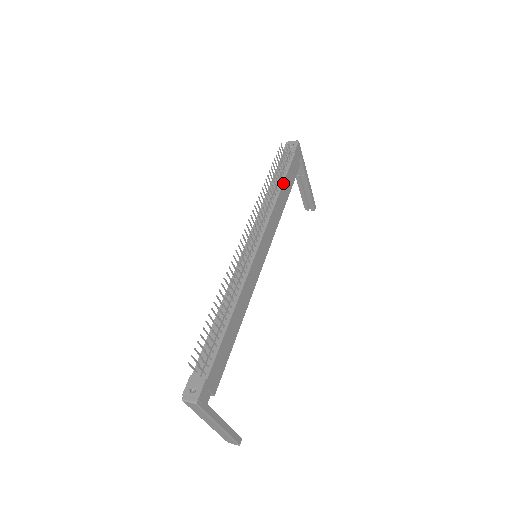
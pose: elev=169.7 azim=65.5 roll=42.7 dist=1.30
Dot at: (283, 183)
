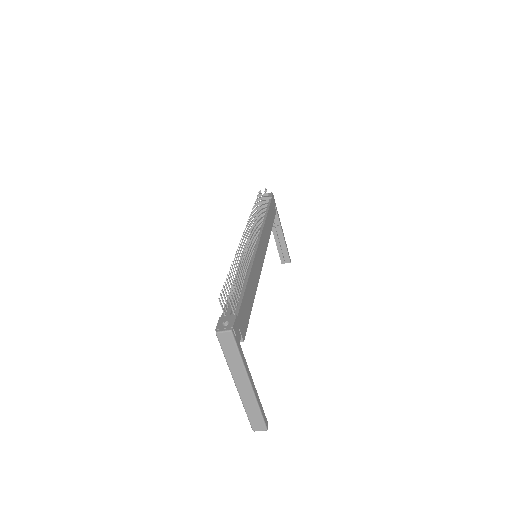
Dot at: (267, 212)
